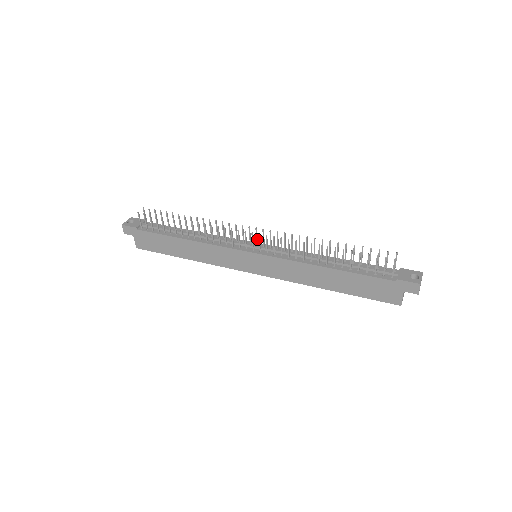
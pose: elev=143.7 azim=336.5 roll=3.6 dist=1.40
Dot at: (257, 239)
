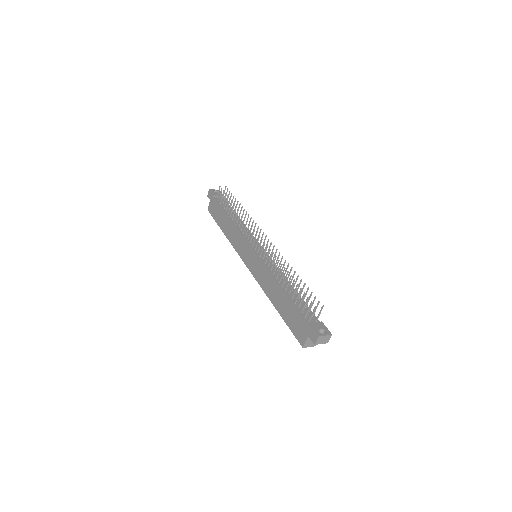
Dot at: occluded
